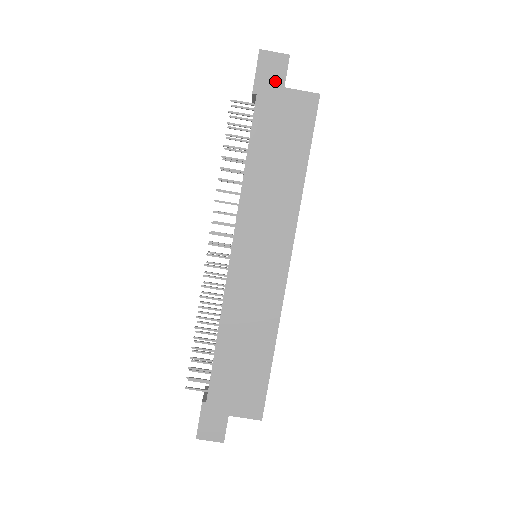
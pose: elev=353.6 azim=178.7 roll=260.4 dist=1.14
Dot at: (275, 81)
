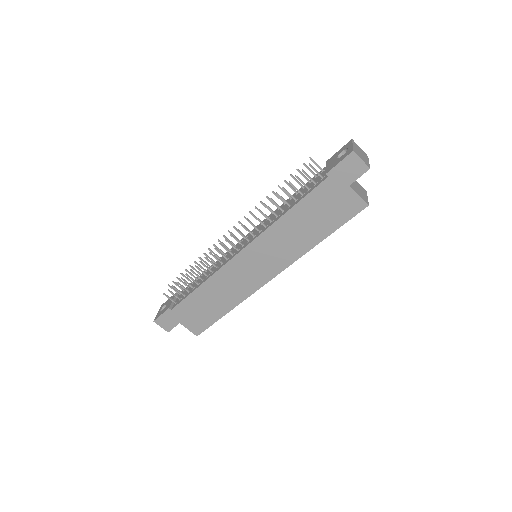
Dot at: (347, 177)
